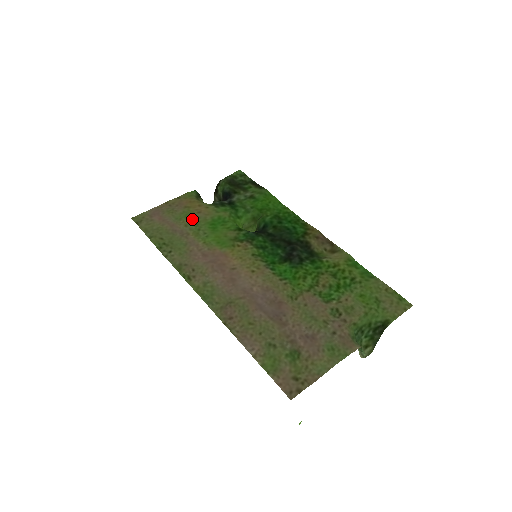
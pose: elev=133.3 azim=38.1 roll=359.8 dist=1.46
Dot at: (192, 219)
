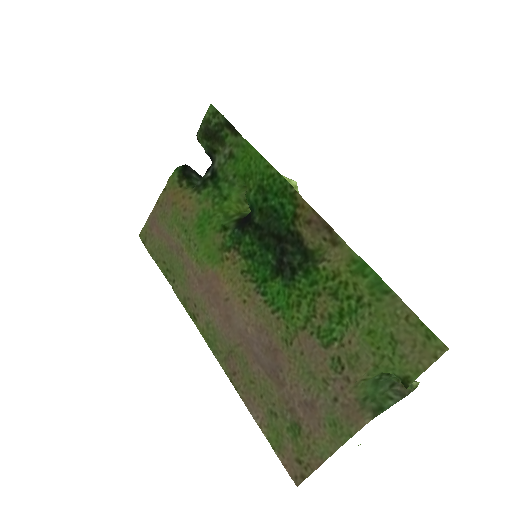
Dot at: (181, 224)
